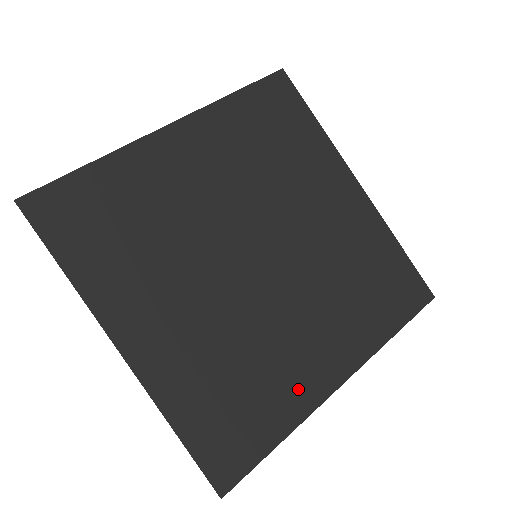
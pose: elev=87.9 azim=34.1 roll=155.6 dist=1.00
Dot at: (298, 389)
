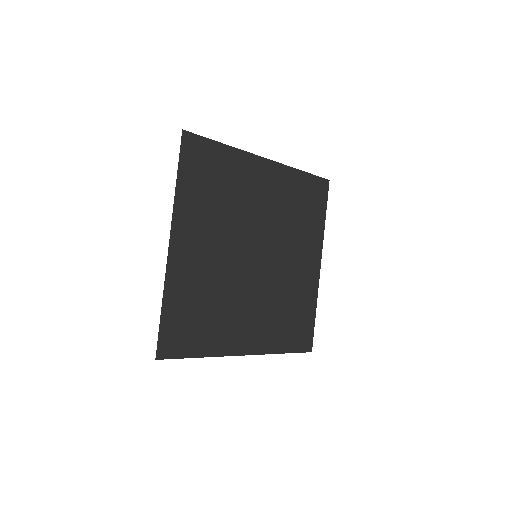
Dot at: (226, 338)
